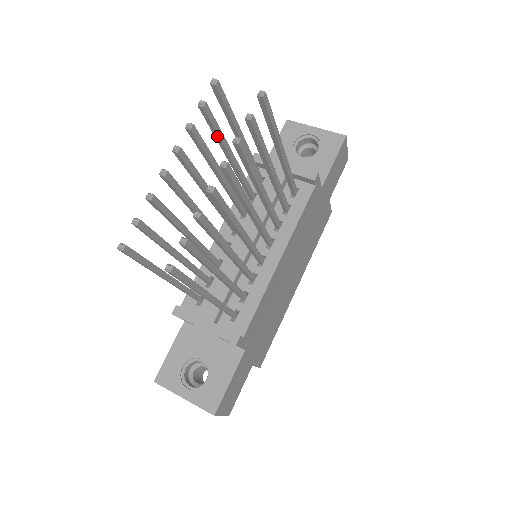
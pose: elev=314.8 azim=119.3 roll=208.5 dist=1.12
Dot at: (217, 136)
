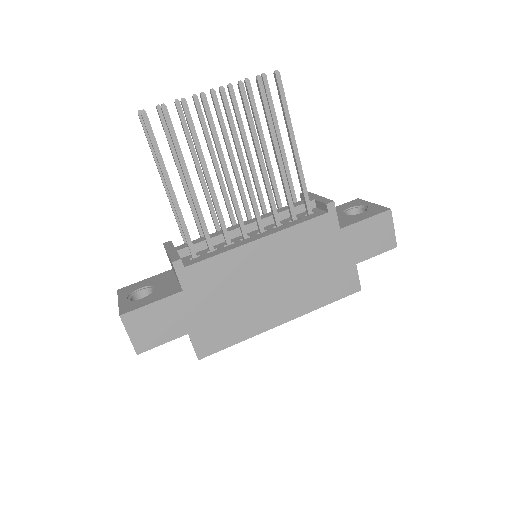
Dot at: (254, 117)
